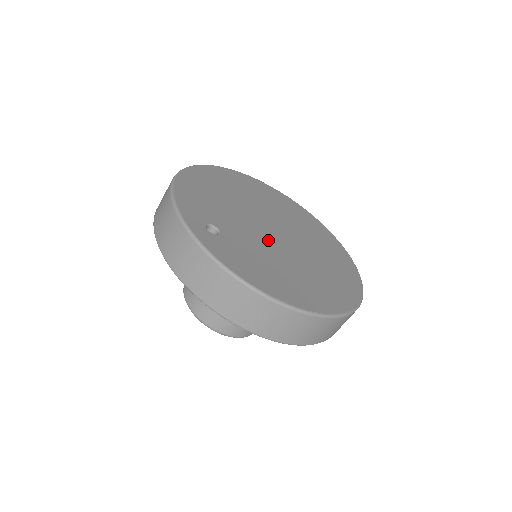
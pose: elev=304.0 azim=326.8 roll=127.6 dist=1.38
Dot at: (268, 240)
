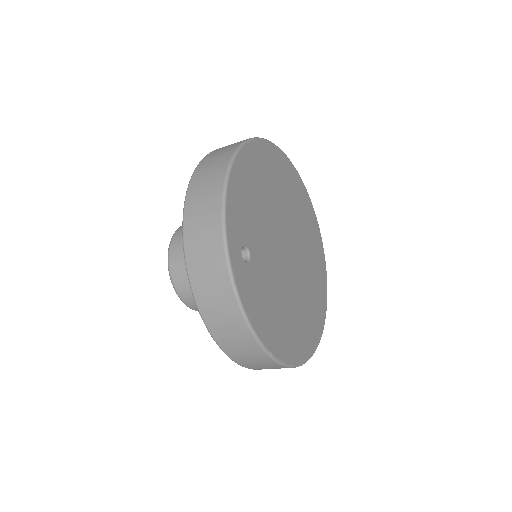
Dot at: (281, 265)
